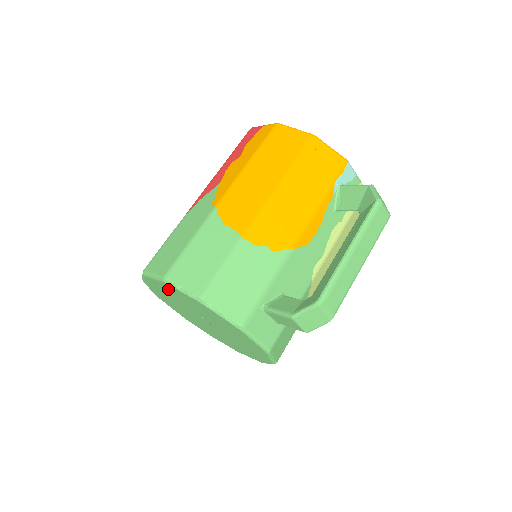
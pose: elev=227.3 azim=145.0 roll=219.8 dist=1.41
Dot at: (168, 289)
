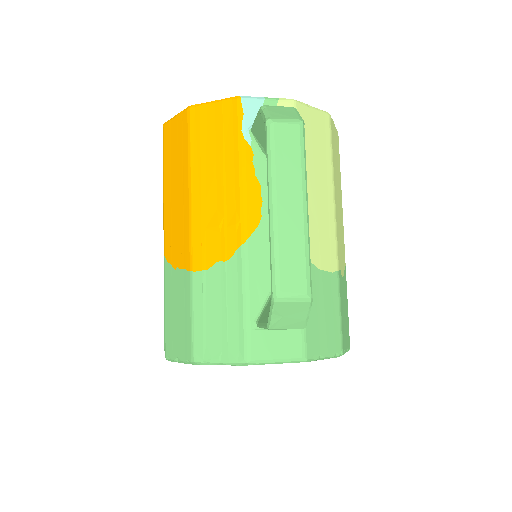
Dot at: occluded
